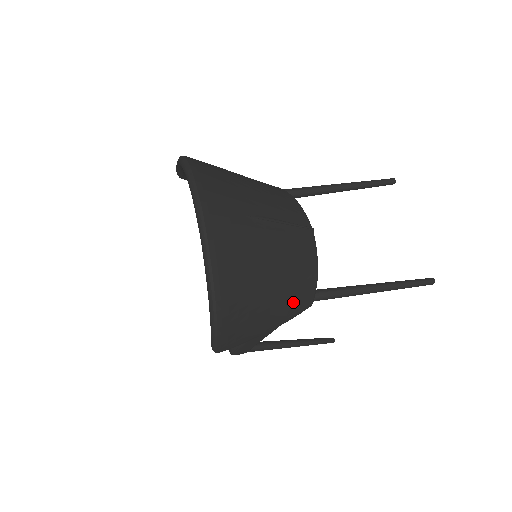
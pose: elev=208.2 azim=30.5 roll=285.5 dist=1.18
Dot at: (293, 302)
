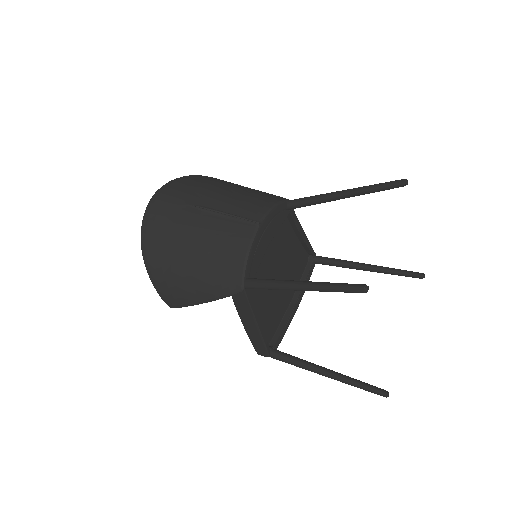
Dot at: (217, 279)
